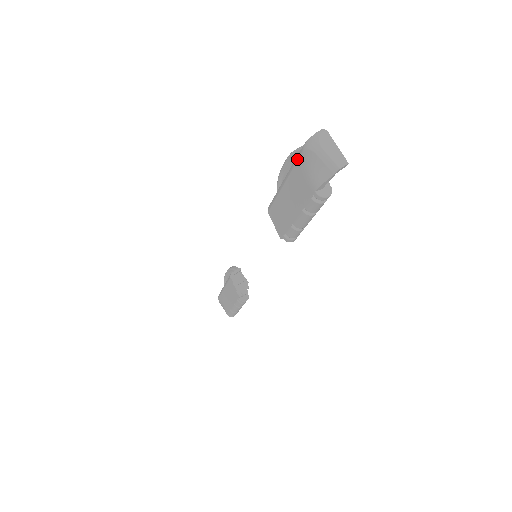
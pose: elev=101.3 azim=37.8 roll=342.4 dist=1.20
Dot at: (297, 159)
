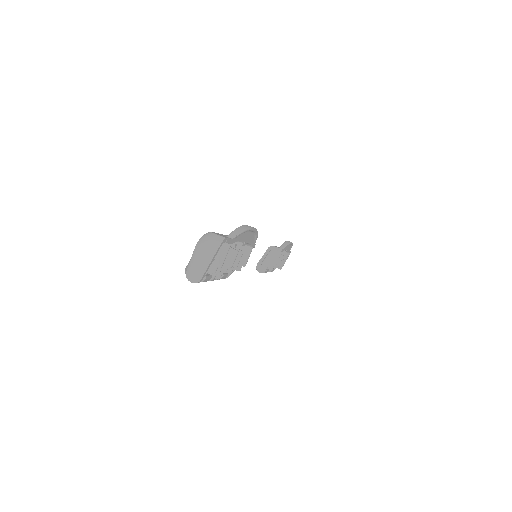
Dot at: occluded
